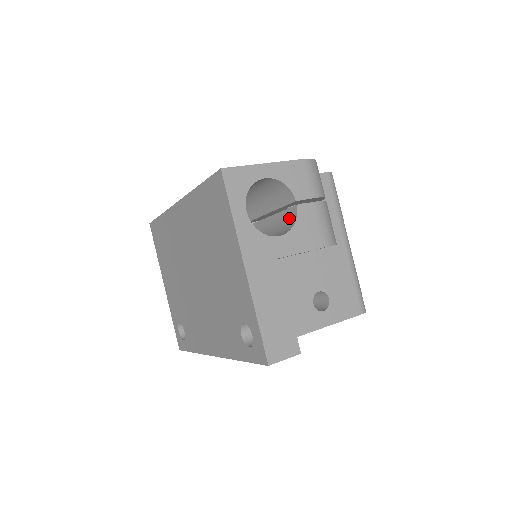
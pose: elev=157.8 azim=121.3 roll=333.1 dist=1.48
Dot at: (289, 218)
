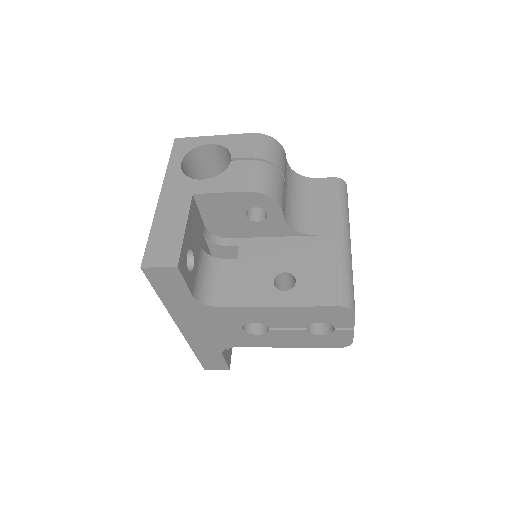
Dot at: occluded
